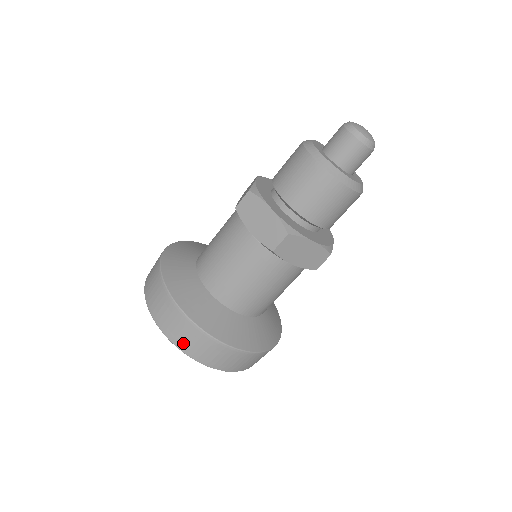
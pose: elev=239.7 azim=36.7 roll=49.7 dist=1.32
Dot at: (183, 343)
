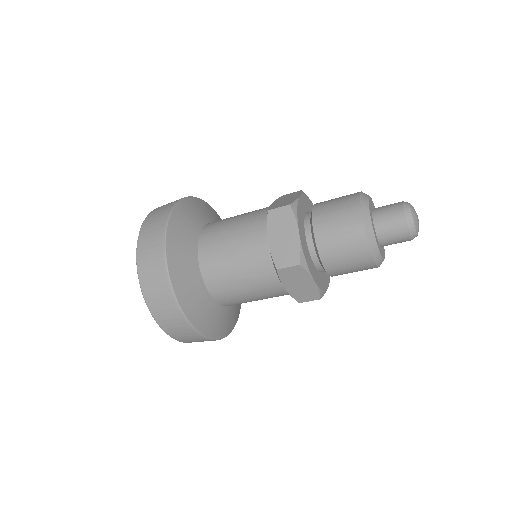
Dot at: occluded
